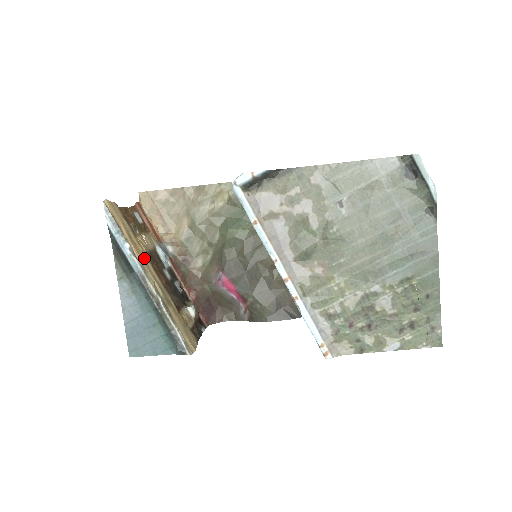
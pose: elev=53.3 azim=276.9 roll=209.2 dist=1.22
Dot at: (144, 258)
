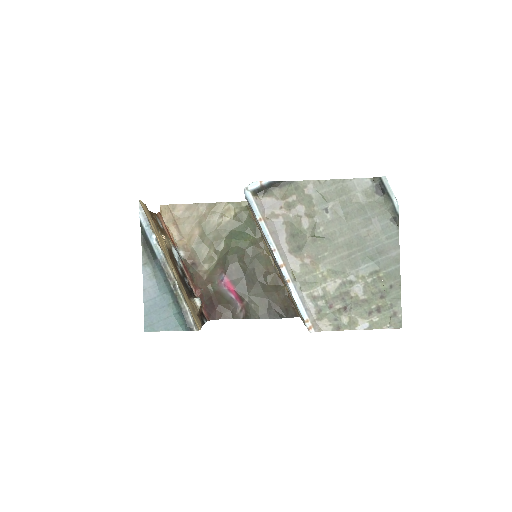
Dot at: (165, 250)
